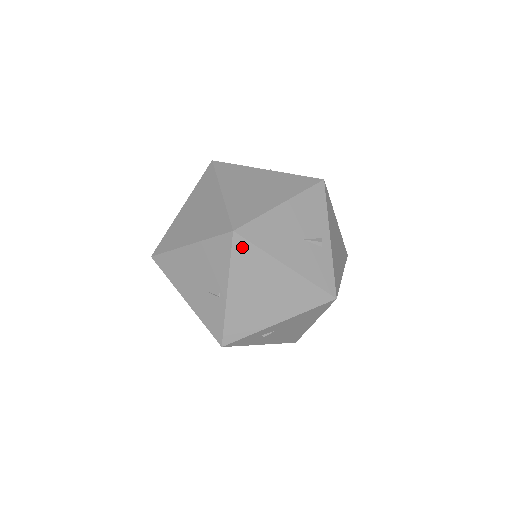
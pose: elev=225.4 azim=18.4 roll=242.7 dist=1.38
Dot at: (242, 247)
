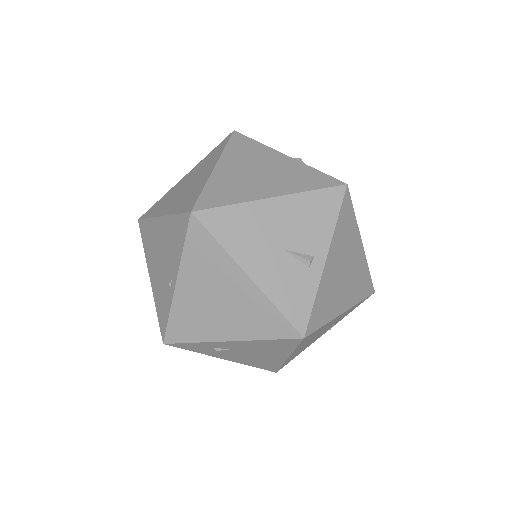
Dot at: (199, 235)
